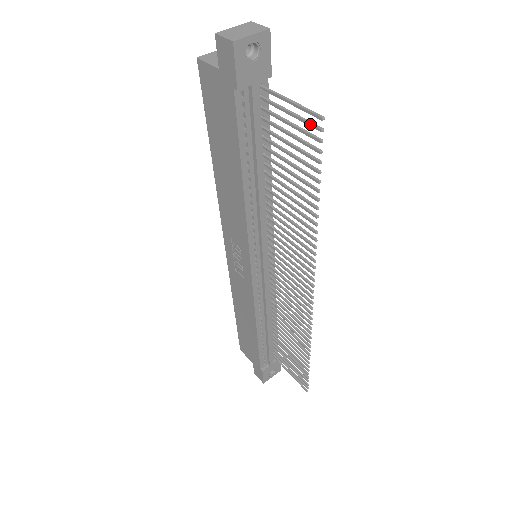
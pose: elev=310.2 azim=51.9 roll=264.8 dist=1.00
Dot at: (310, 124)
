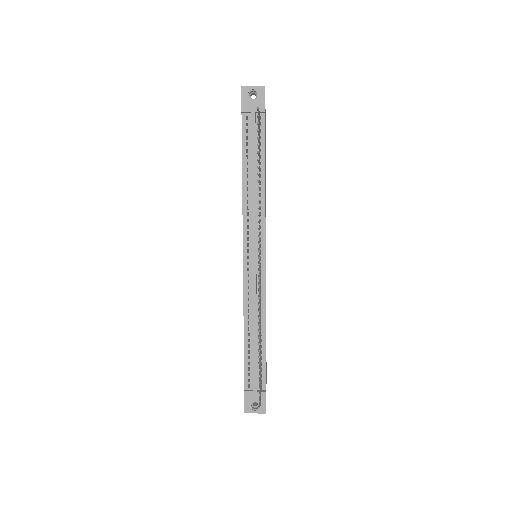
Dot at: occluded
